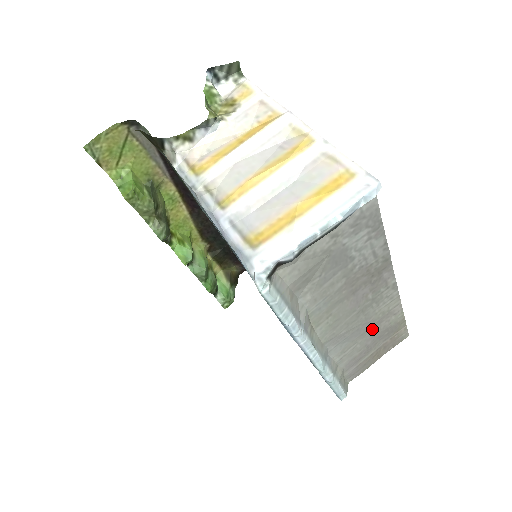
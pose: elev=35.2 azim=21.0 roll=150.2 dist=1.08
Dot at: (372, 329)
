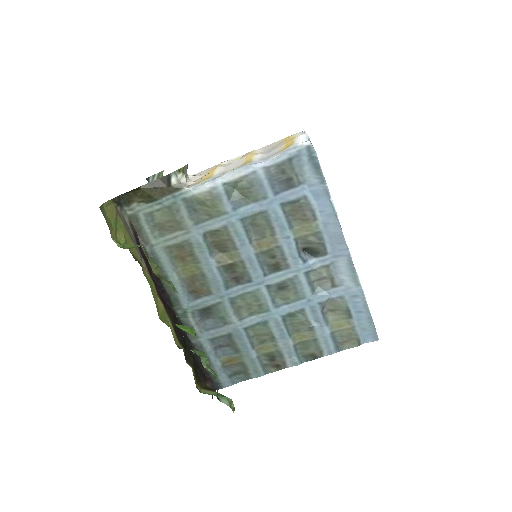
Dot at: occluded
